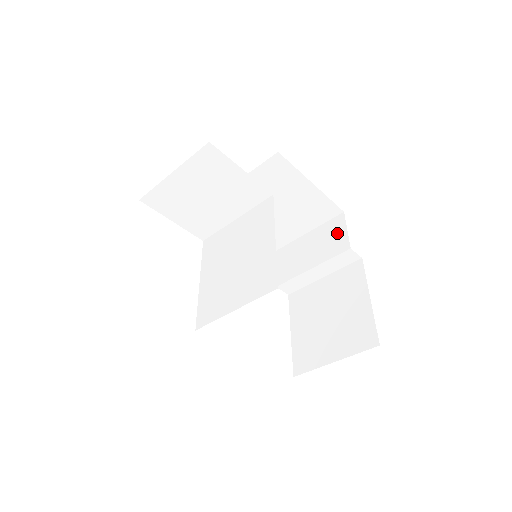
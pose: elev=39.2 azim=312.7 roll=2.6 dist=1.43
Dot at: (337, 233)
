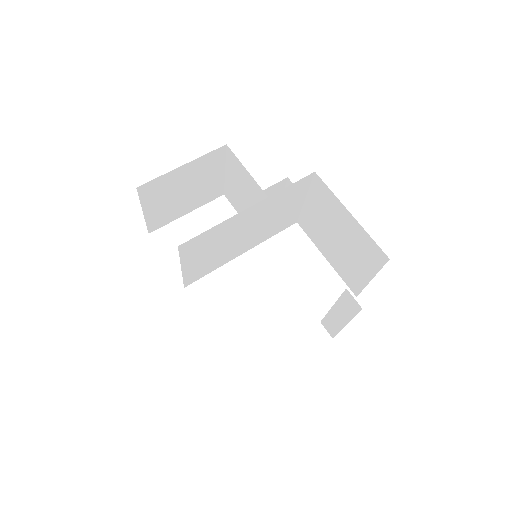
Dot at: occluded
